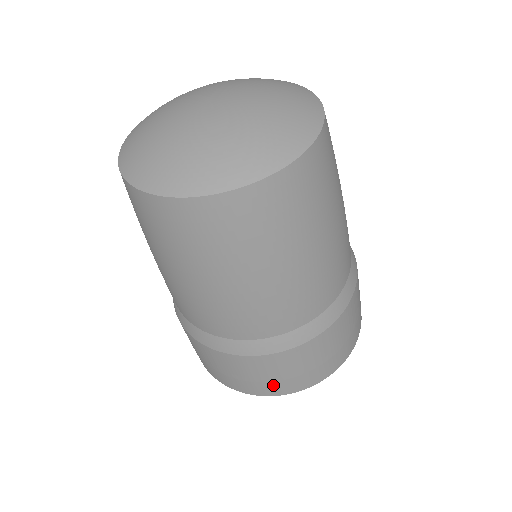
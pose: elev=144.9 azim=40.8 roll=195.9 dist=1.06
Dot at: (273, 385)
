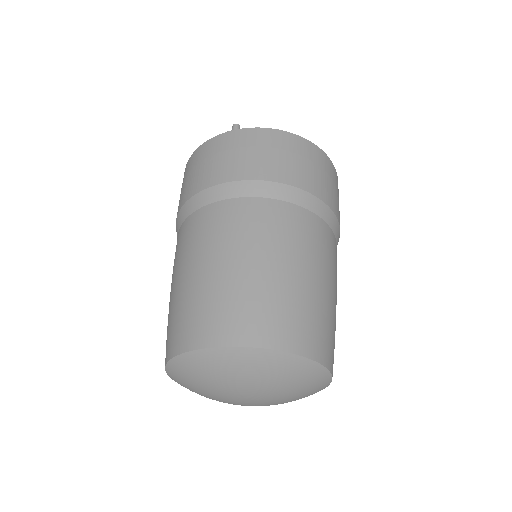
Dot at: occluded
